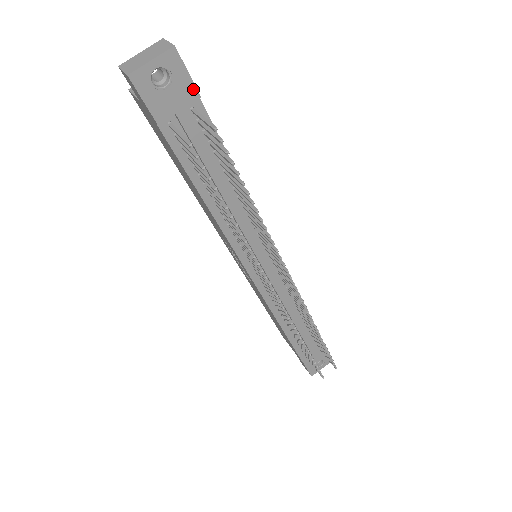
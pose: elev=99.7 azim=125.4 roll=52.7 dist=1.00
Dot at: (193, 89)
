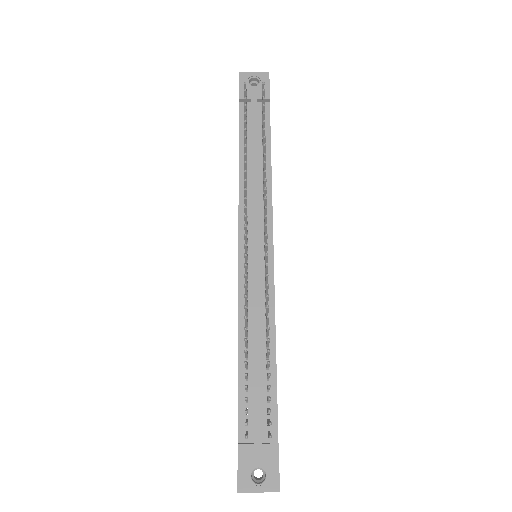
Dot at: (268, 93)
